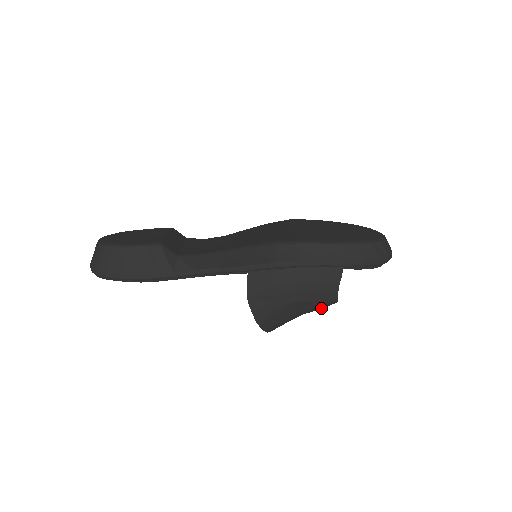
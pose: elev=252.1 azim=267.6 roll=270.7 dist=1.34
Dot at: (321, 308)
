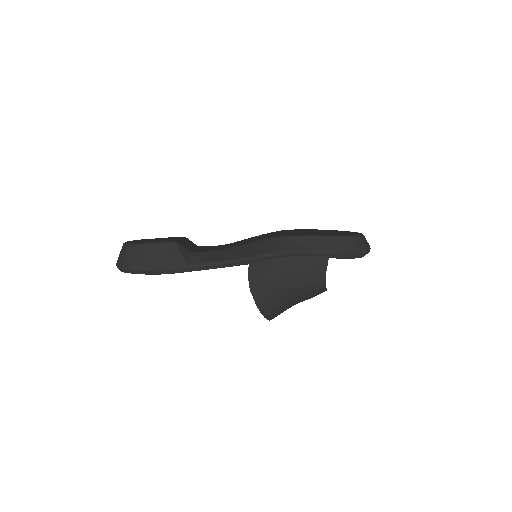
Dot at: (312, 295)
